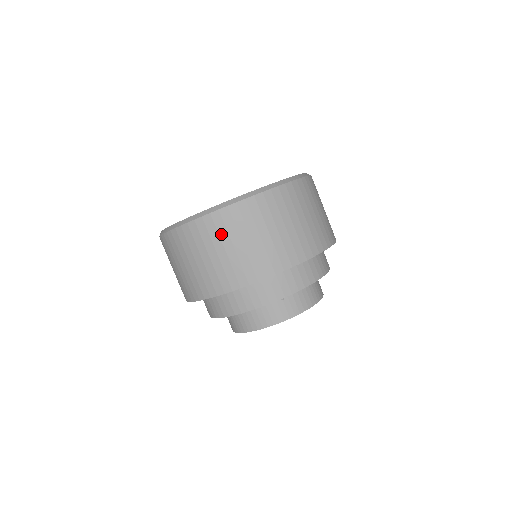
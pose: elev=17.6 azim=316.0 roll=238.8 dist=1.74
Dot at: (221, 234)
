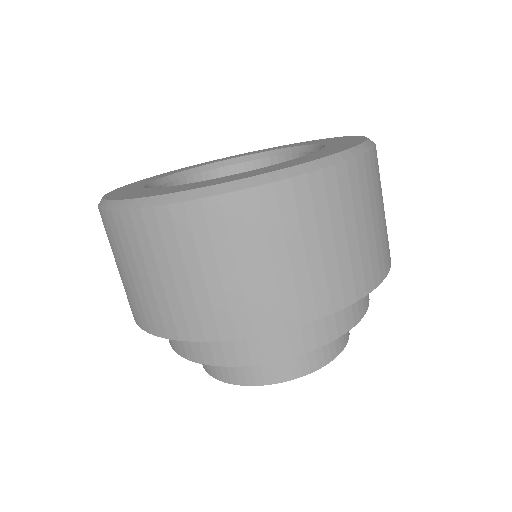
Dot at: (216, 241)
